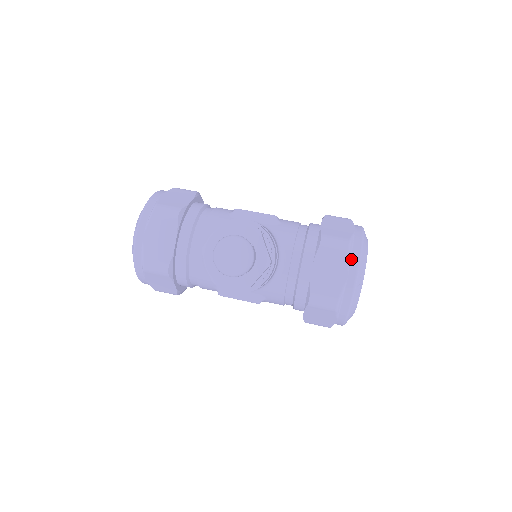
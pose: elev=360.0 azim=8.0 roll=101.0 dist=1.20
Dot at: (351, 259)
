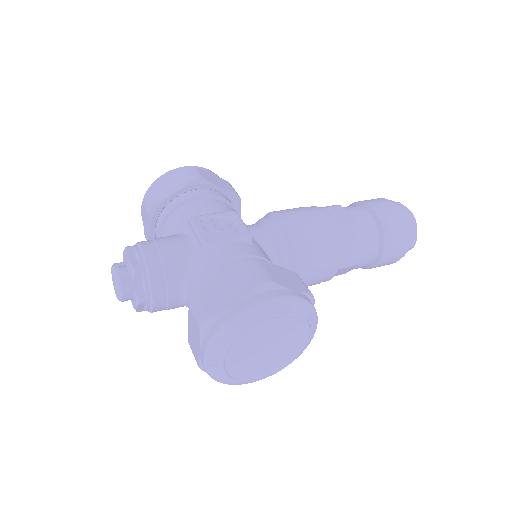
Dot at: (204, 338)
